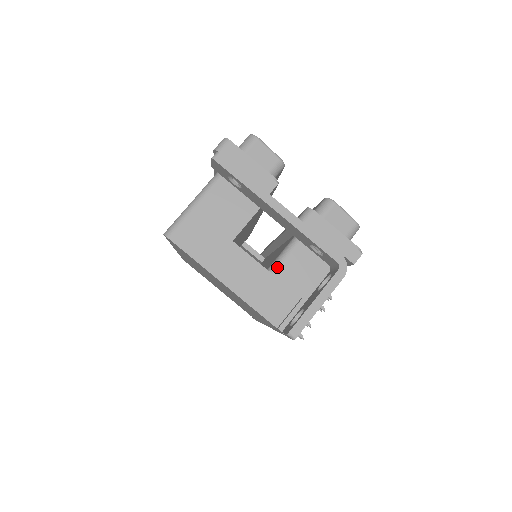
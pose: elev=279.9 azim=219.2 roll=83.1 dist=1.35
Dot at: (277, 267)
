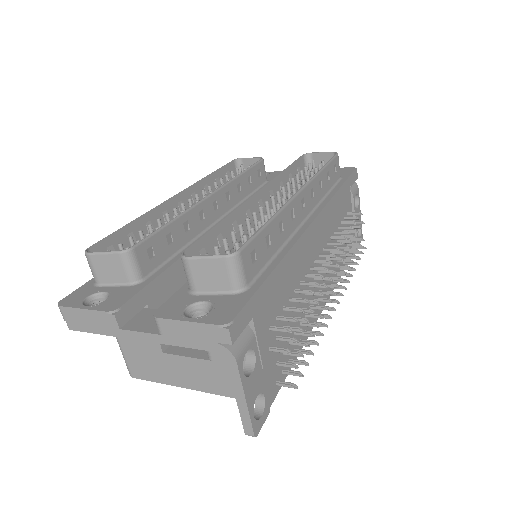
Dot at: (208, 353)
